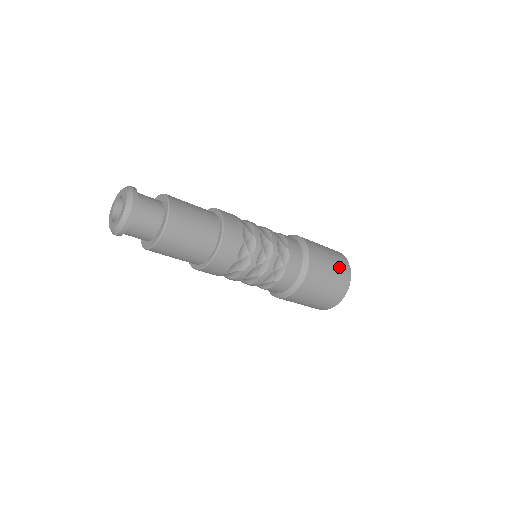
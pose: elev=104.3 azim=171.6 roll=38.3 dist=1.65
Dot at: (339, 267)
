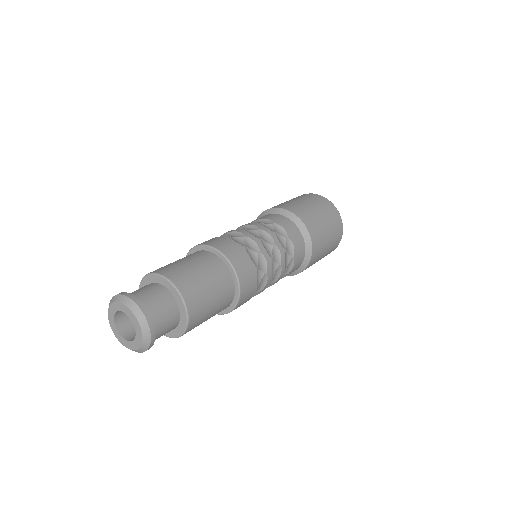
Dot at: (331, 218)
